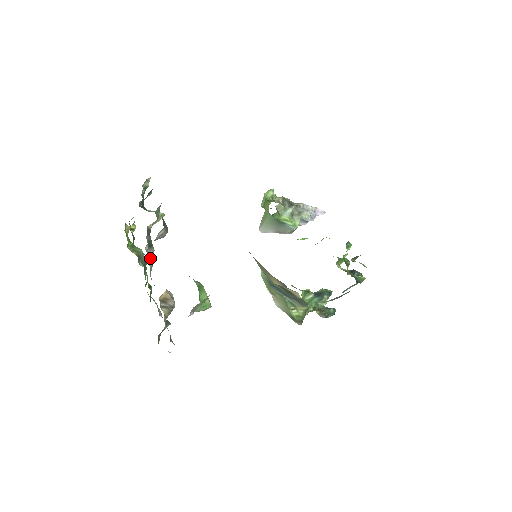
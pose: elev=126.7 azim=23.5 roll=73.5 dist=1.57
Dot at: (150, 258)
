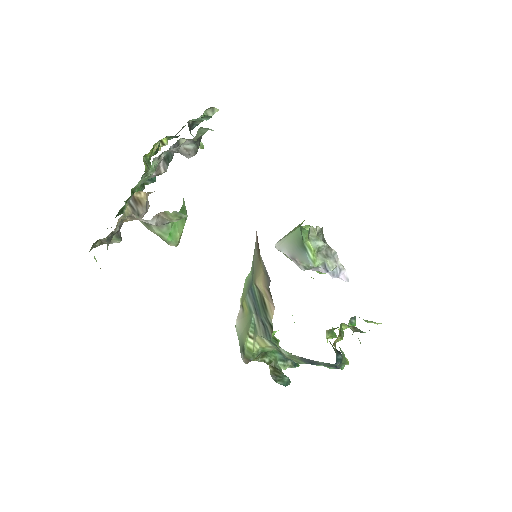
Dot at: (157, 172)
